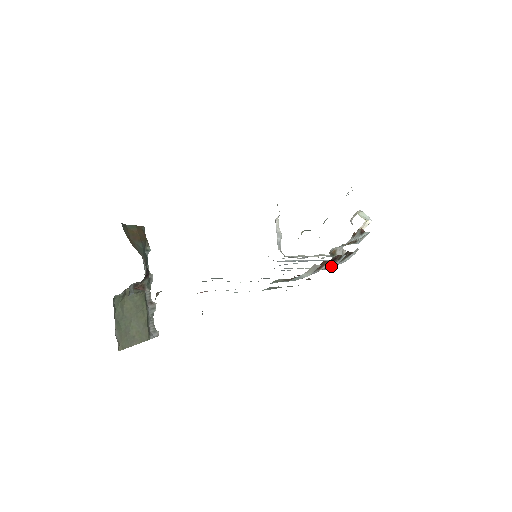
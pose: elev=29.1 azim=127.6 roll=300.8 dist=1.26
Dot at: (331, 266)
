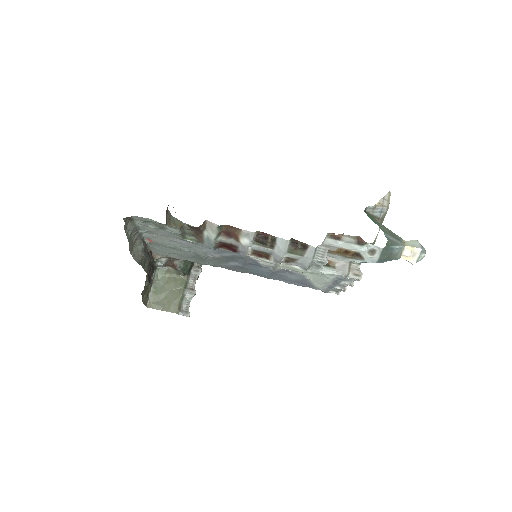
Dot at: (277, 253)
